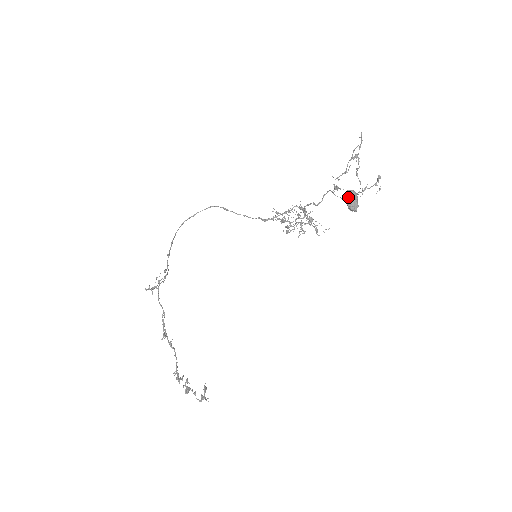
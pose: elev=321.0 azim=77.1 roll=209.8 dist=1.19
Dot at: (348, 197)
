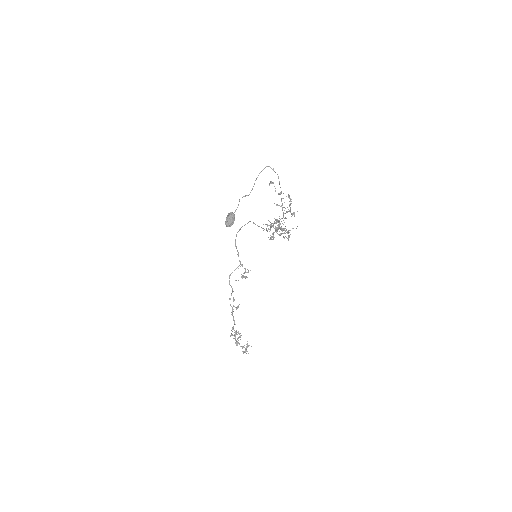
Dot at: (226, 217)
